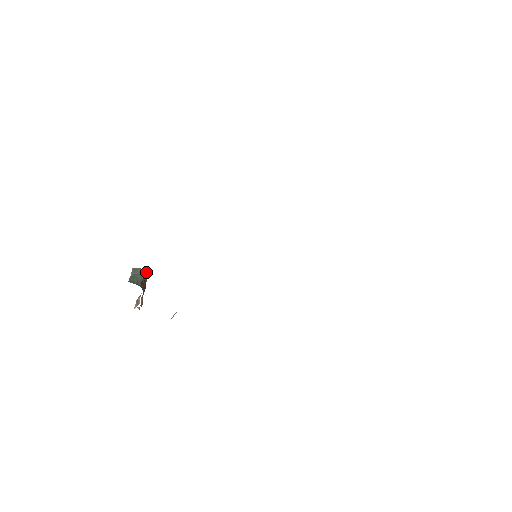
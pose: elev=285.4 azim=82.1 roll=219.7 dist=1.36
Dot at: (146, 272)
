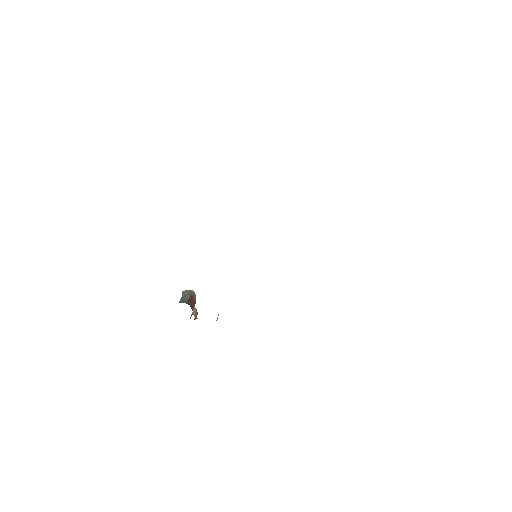
Dot at: (193, 291)
